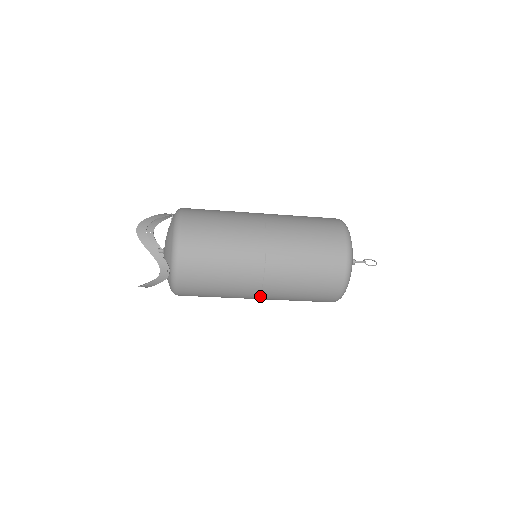
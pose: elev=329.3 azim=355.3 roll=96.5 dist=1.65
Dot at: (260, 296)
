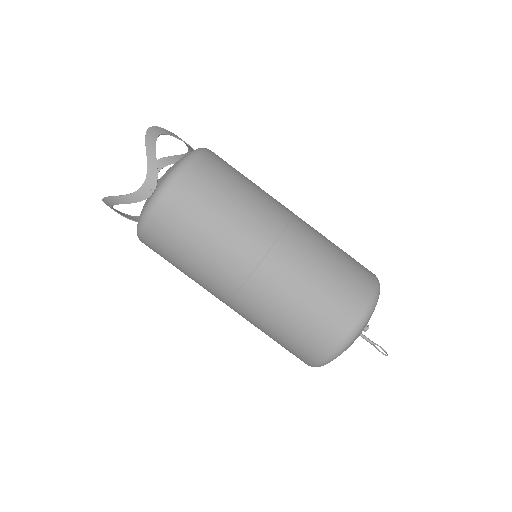
Dot at: (235, 295)
